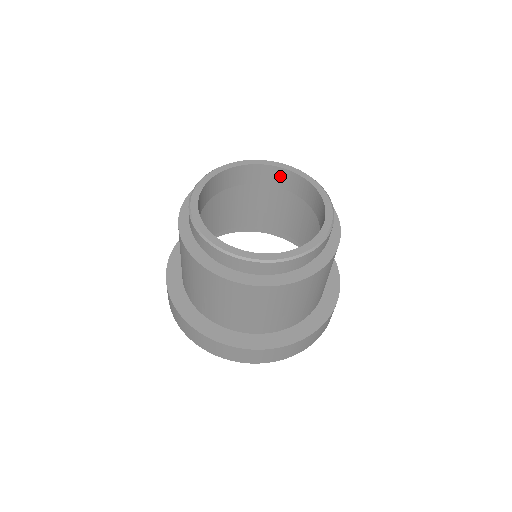
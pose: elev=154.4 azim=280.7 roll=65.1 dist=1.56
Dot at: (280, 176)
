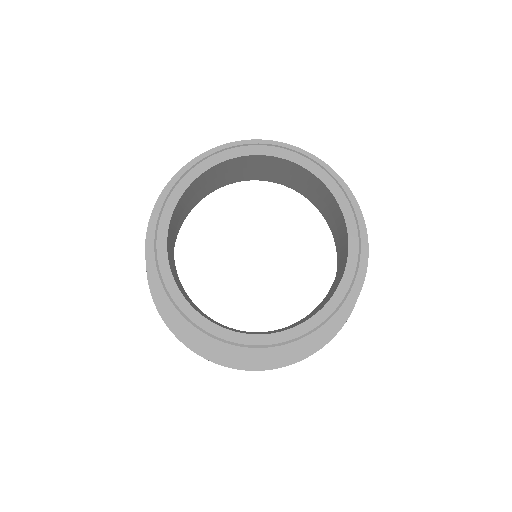
Dot at: (216, 171)
